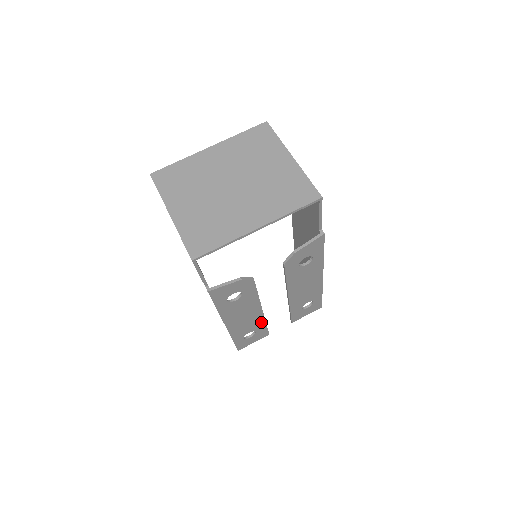
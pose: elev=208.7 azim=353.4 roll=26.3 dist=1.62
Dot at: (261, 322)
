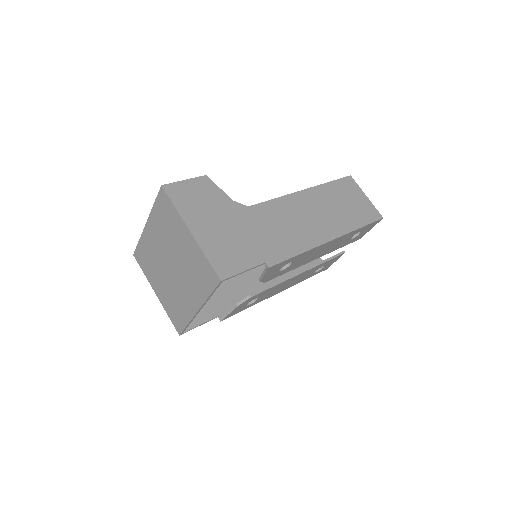
Dot at: (316, 267)
